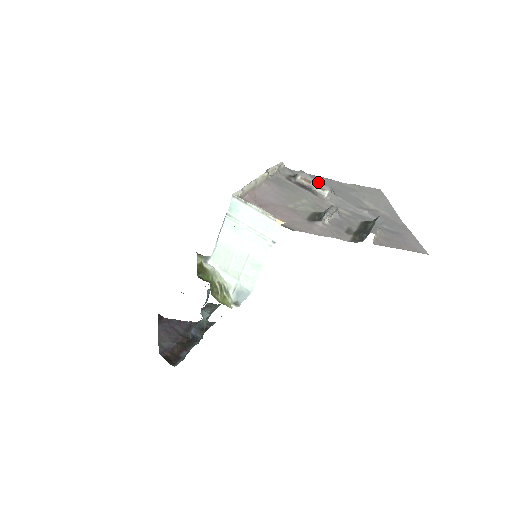
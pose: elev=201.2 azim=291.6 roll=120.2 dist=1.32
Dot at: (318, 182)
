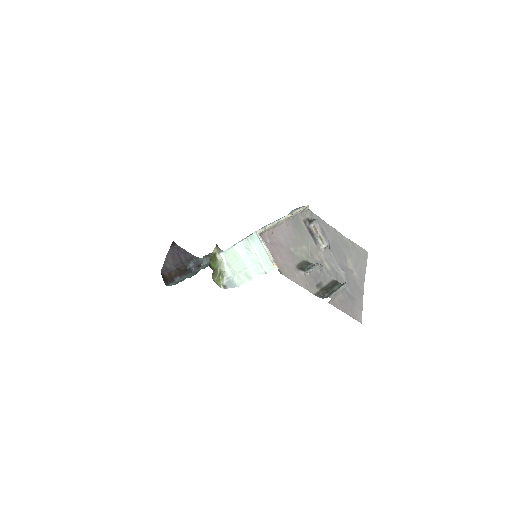
Dot at: (323, 236)
